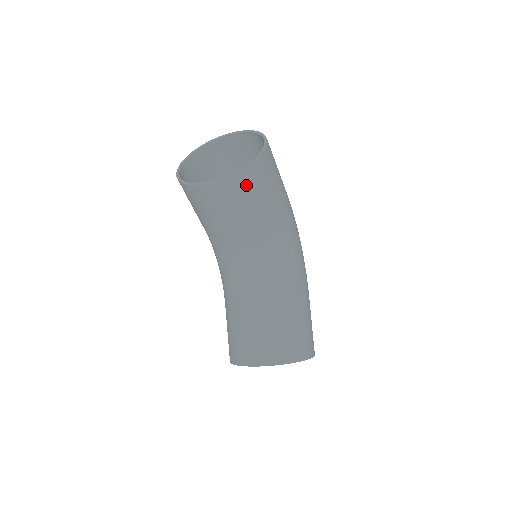
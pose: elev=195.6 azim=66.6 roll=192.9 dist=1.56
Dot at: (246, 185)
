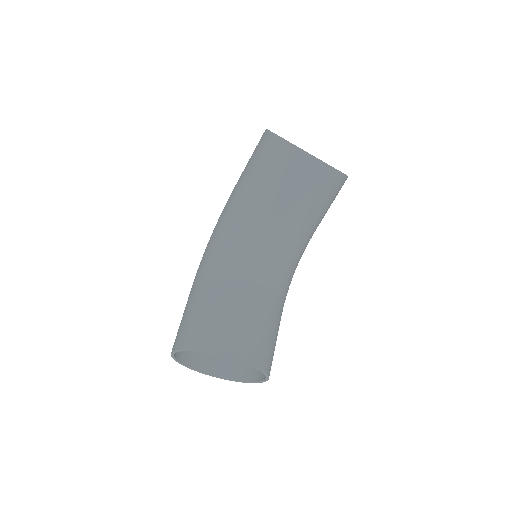
Dot at: (336, 187)
